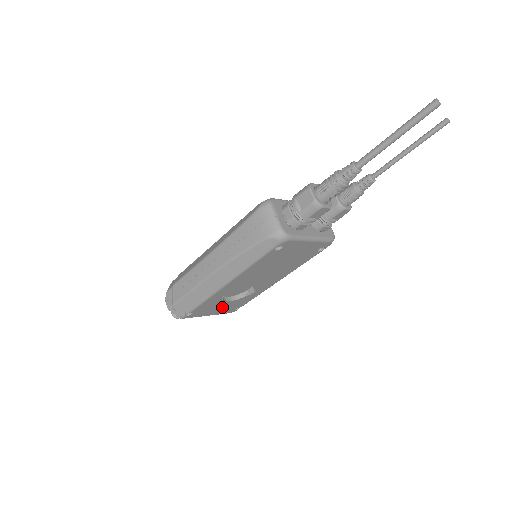
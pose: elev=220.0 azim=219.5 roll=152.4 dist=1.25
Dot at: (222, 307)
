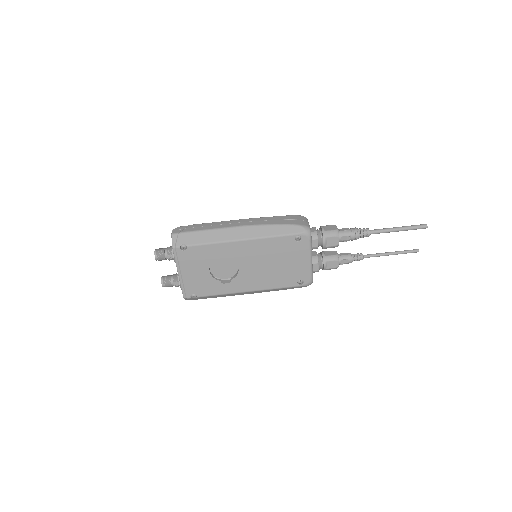
Dot at: (197, 274)
